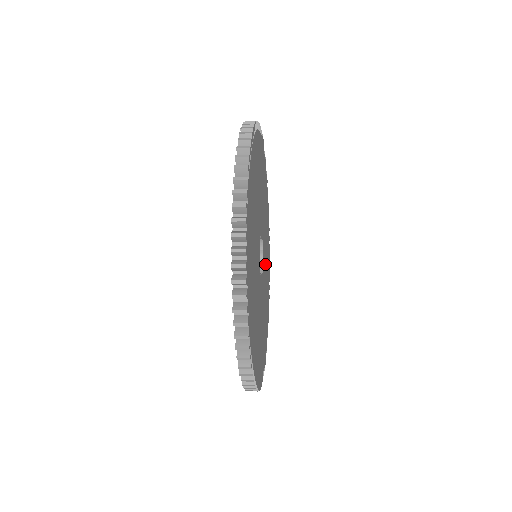
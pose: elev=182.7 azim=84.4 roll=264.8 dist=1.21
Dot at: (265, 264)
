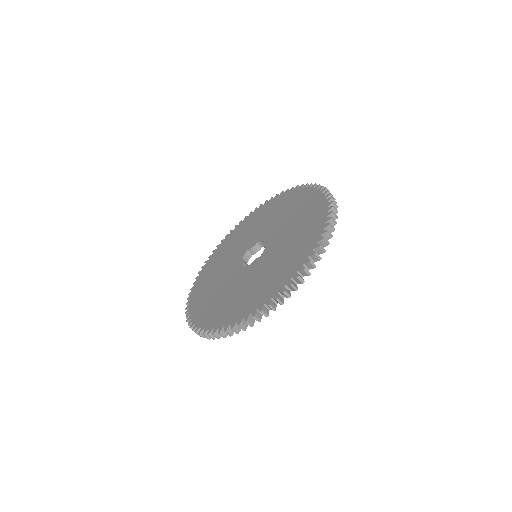
Dot at: occluded
